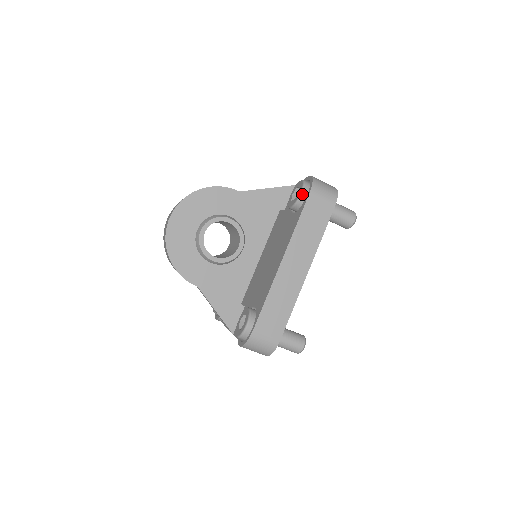
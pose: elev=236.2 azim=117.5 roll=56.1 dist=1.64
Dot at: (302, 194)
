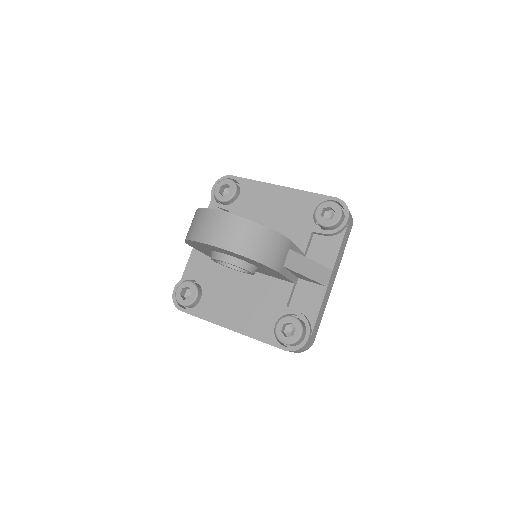
Dot at: (283, 343)
